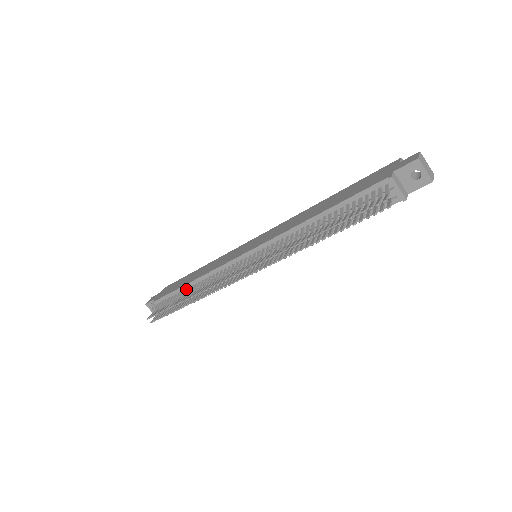
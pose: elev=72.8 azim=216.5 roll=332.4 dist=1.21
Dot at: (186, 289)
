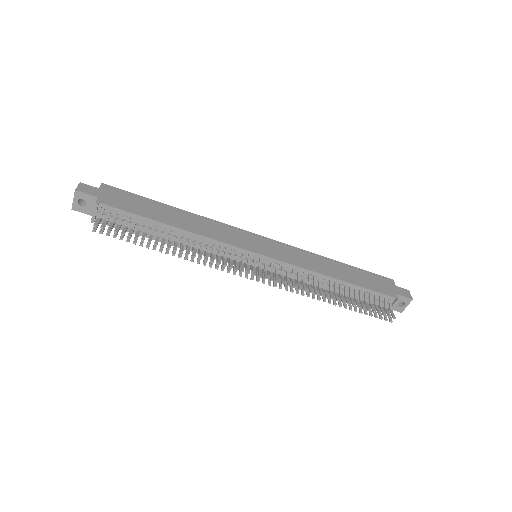
Dot at: (162, 227)
